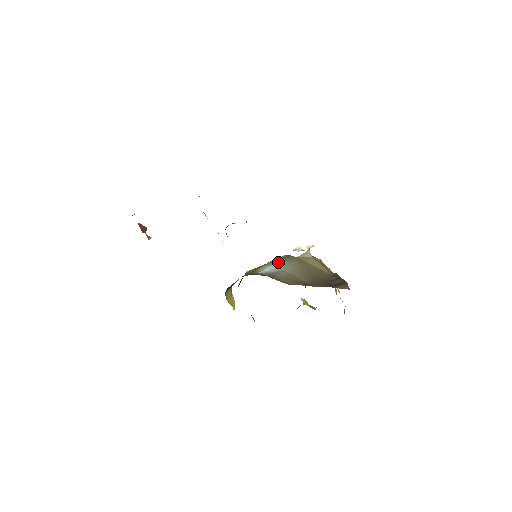
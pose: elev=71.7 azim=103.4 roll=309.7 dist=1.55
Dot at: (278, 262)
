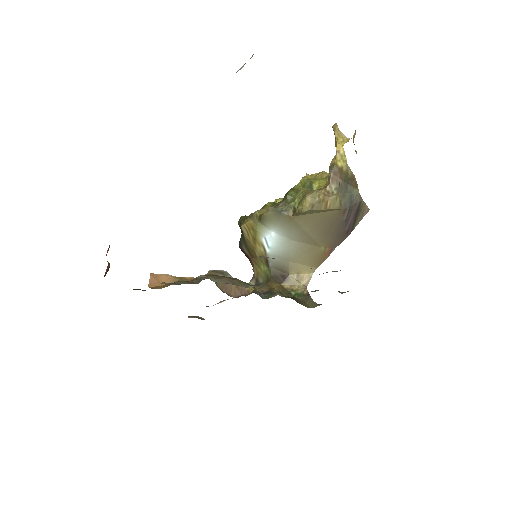
Dot at: (273, 226)
